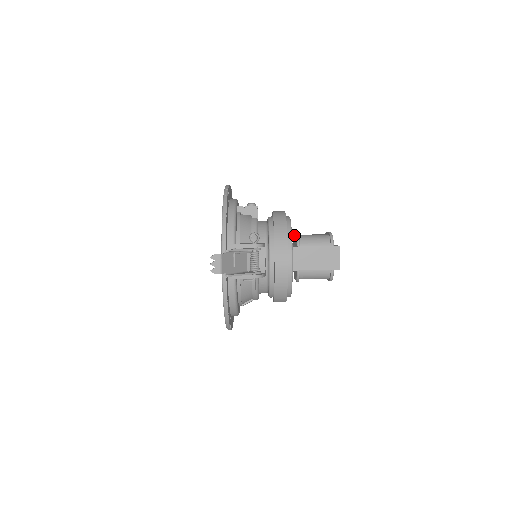
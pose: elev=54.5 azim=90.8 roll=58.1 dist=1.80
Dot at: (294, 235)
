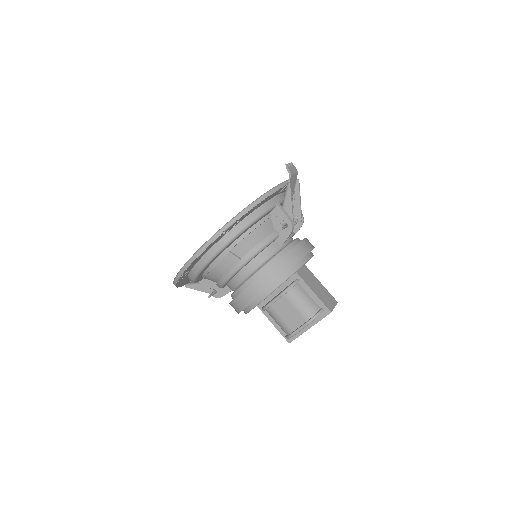
Dot at: occluded
